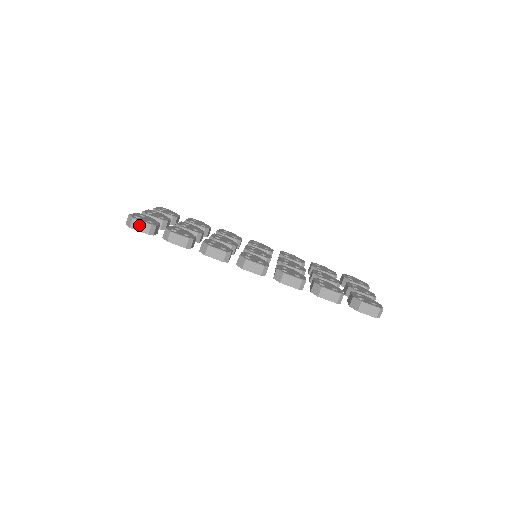
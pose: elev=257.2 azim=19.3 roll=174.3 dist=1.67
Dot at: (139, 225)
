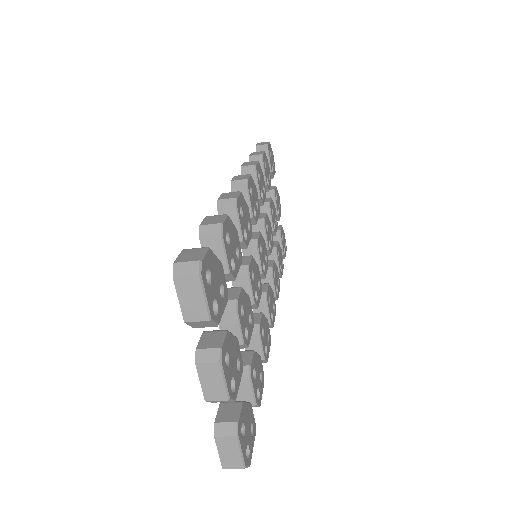
Dot at: occluded
